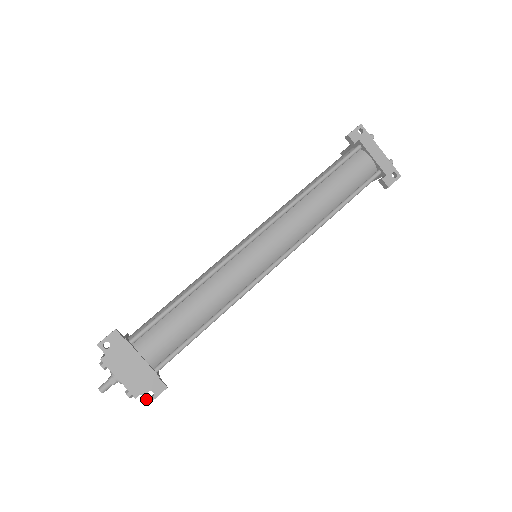
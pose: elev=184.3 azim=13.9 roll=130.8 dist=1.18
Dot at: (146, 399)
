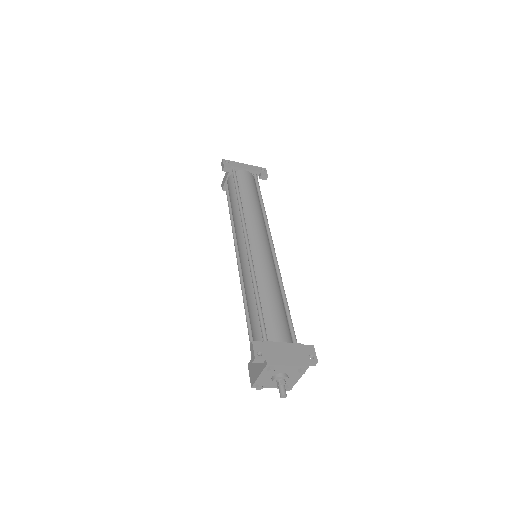
Dot at: (313, 362)
